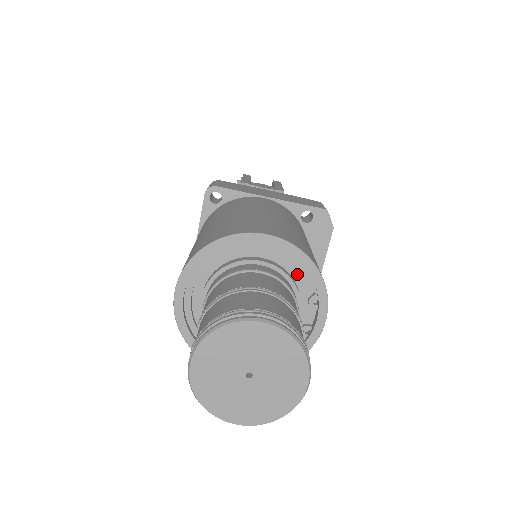
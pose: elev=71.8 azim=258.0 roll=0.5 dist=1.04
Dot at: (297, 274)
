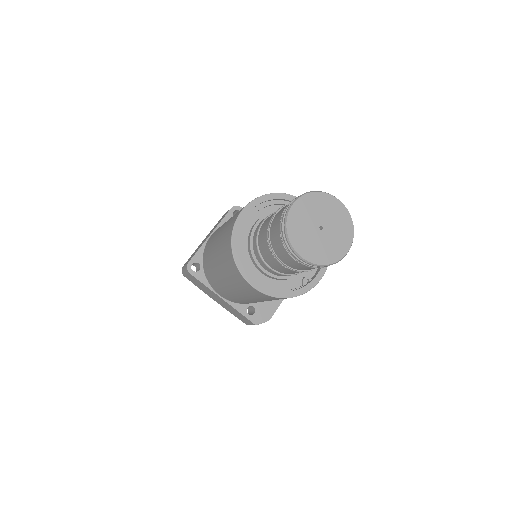
Dot at: occluded
